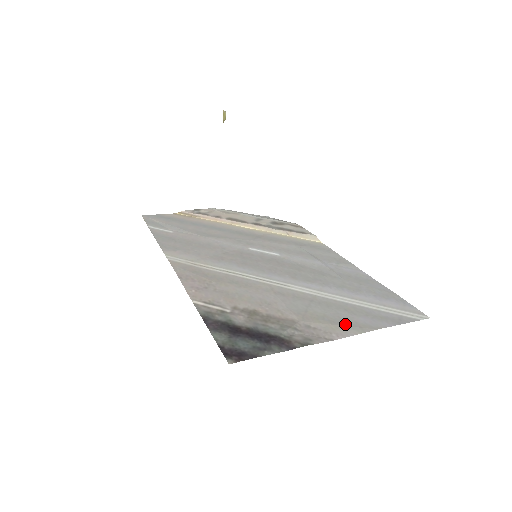
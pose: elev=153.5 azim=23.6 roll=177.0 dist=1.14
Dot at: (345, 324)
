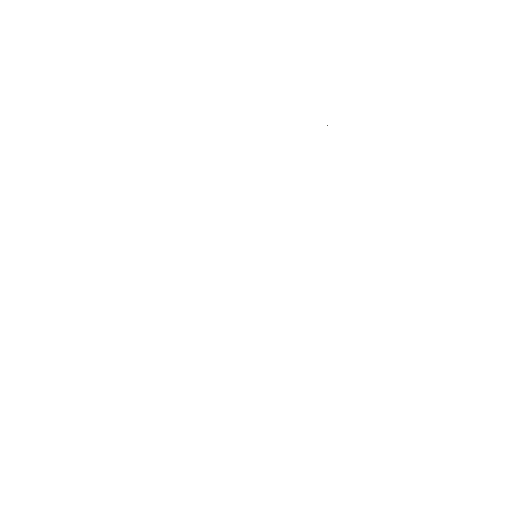
Dot at: occluded
